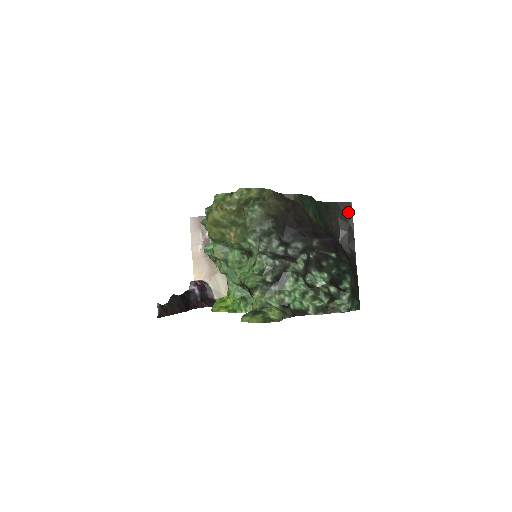
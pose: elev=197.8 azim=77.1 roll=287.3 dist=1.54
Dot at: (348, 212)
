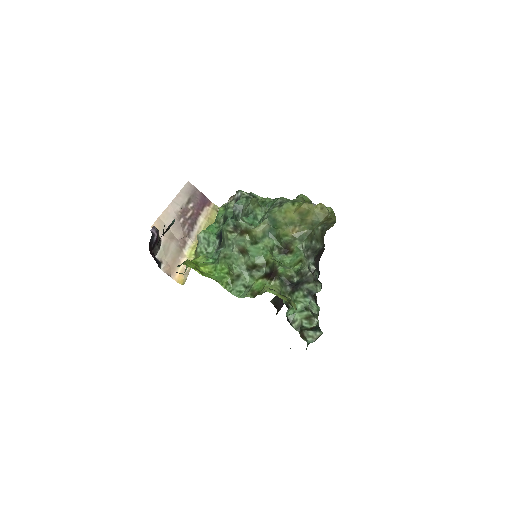
Dot at: occluded
